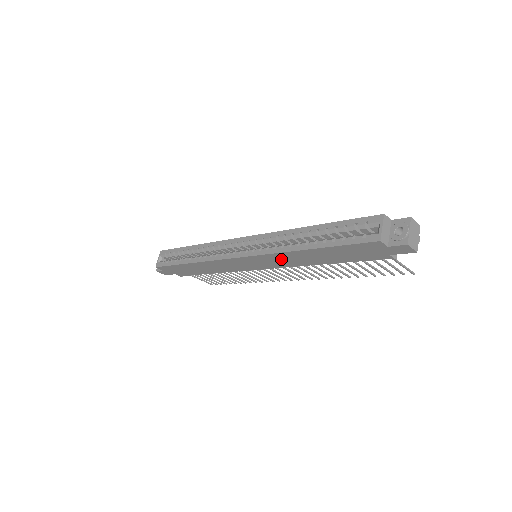
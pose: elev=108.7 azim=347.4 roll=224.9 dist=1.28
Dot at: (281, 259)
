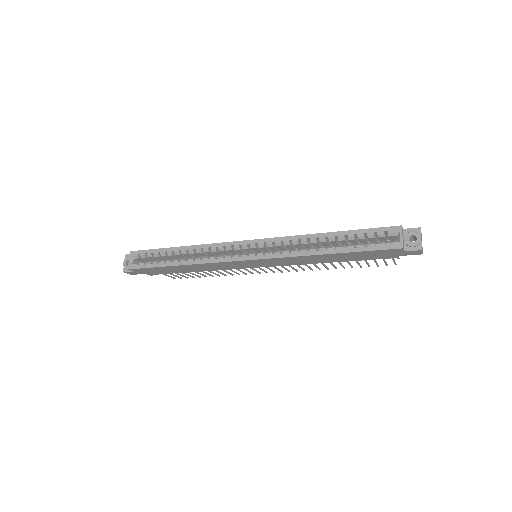
Dot at: (292, 260)
